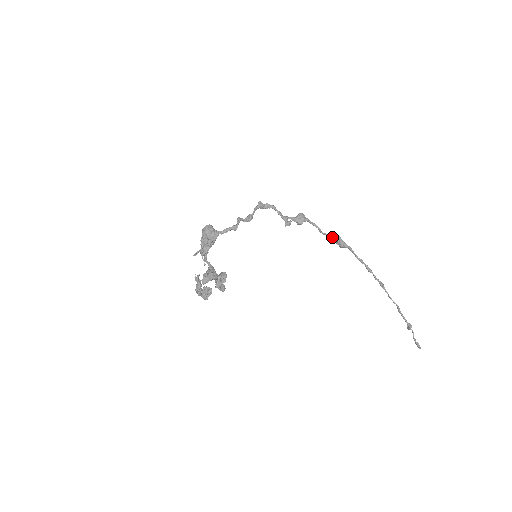
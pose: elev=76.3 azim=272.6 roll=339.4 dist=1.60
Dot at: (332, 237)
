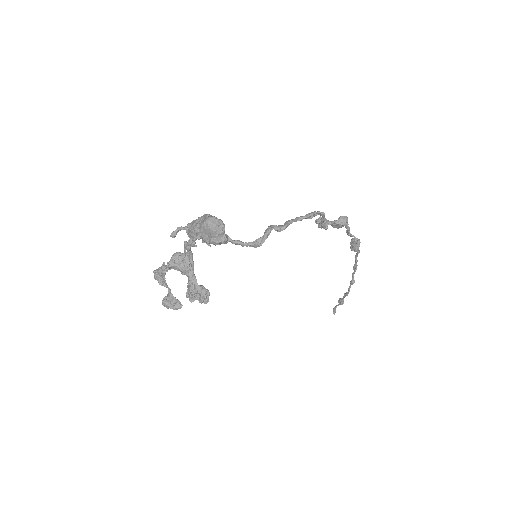
Dot at: (353, 240)
